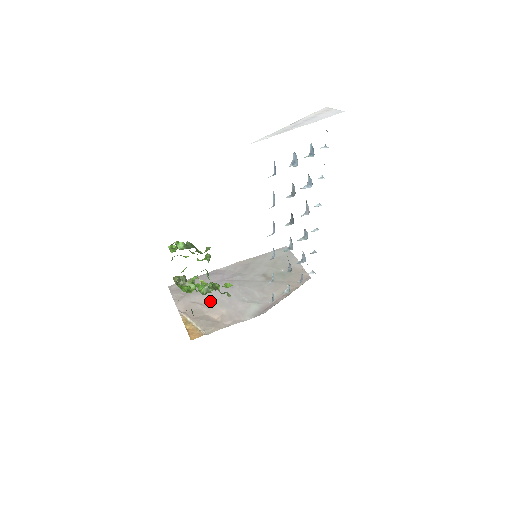
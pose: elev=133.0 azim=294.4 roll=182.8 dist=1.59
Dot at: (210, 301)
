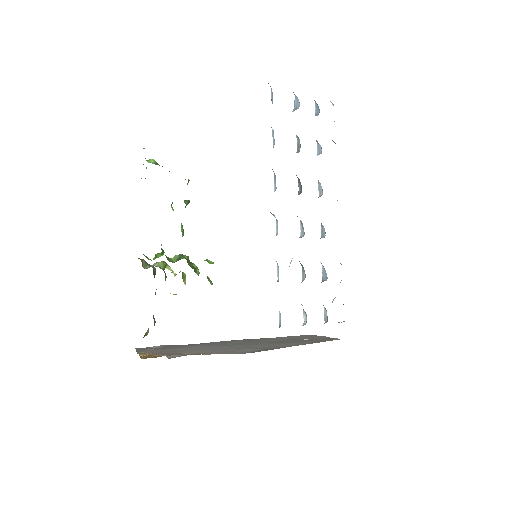
Dot at: (188, 350)
